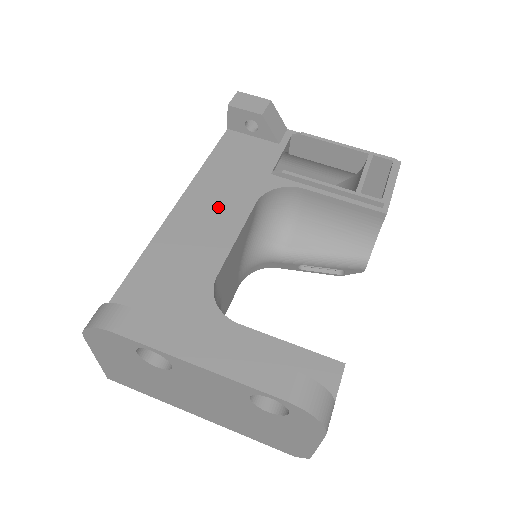
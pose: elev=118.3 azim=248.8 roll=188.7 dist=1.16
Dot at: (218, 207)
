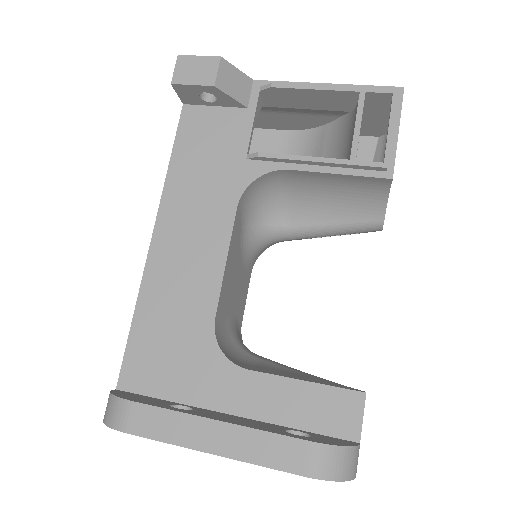
Dot at: (197, 226)
